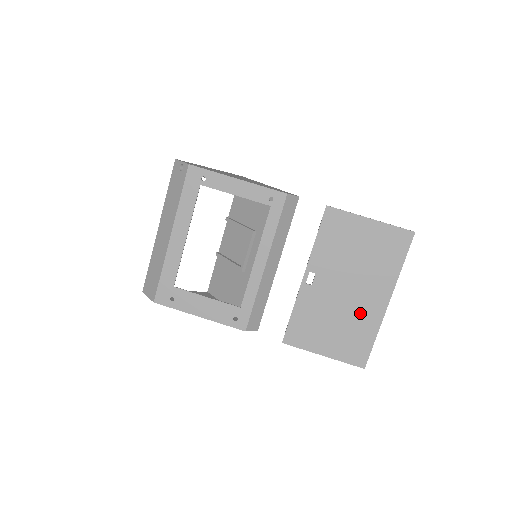
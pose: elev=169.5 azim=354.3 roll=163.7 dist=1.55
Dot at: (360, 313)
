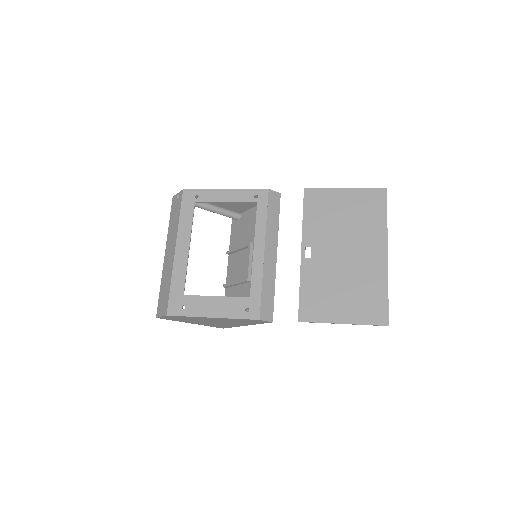
Dot at: (364, 271)
